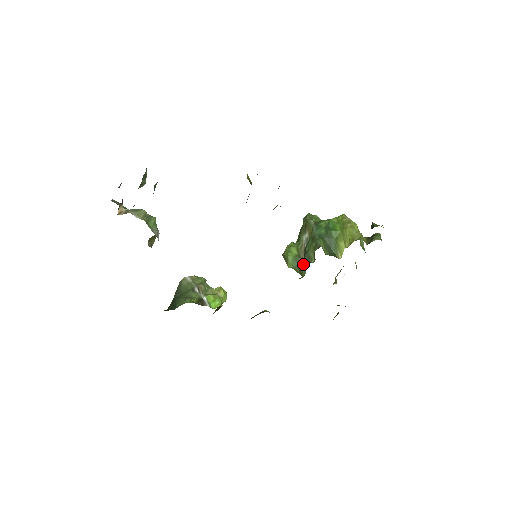
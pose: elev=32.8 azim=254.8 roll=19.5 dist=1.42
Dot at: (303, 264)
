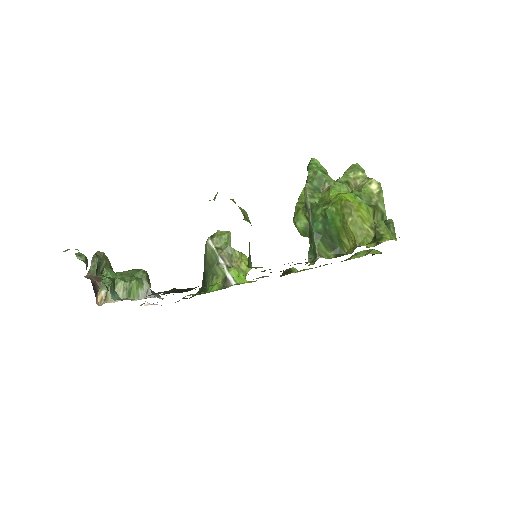
Dot at: (308, 259)
